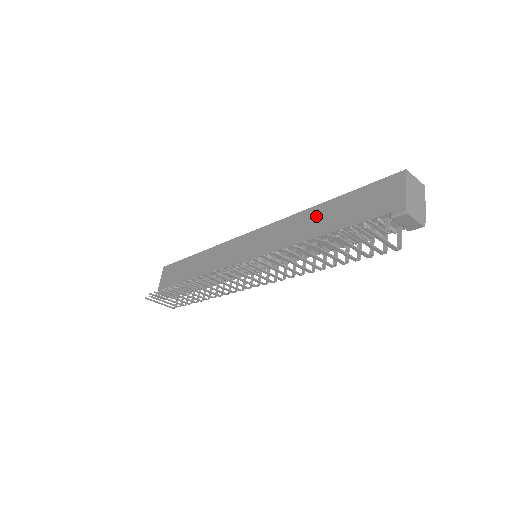
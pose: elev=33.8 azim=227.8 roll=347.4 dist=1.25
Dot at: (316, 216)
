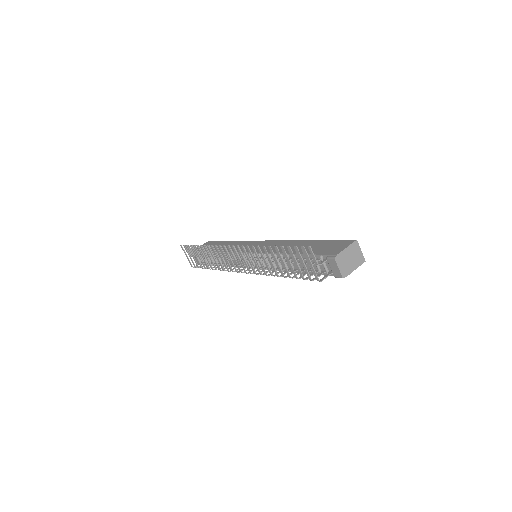
Dot at: (299, 244)
